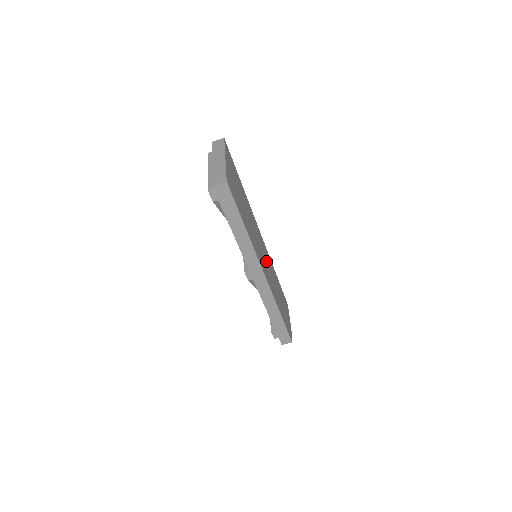
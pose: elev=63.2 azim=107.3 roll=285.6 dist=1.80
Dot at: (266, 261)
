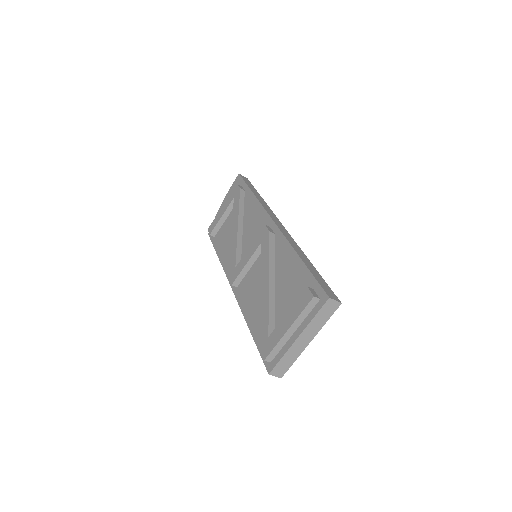
Dot at: occluded
